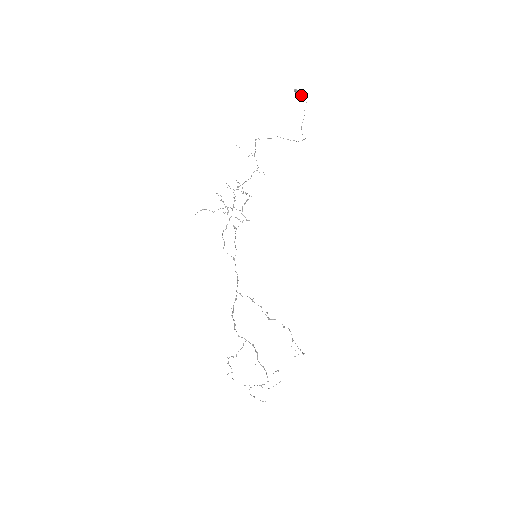
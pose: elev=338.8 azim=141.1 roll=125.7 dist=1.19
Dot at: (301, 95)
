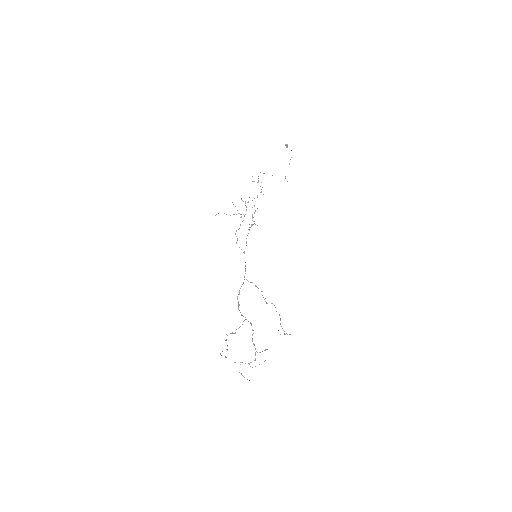
Dot at: occluded
